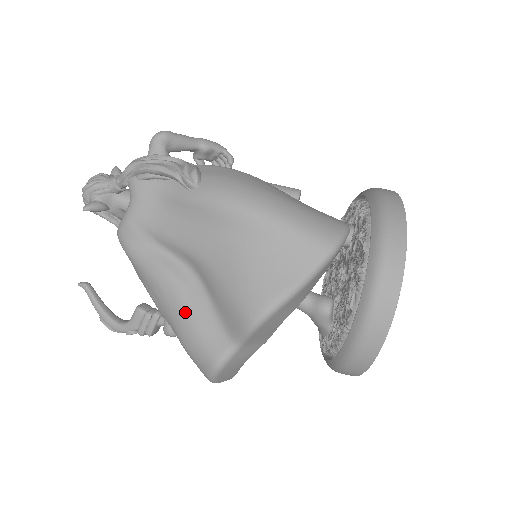
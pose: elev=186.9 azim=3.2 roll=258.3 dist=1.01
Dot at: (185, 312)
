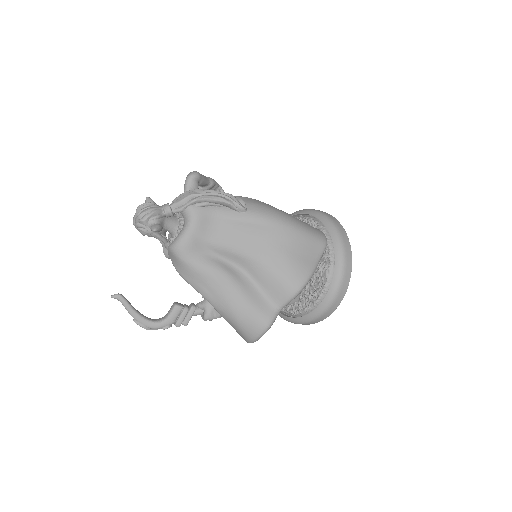
Dot at: (241, 295)
